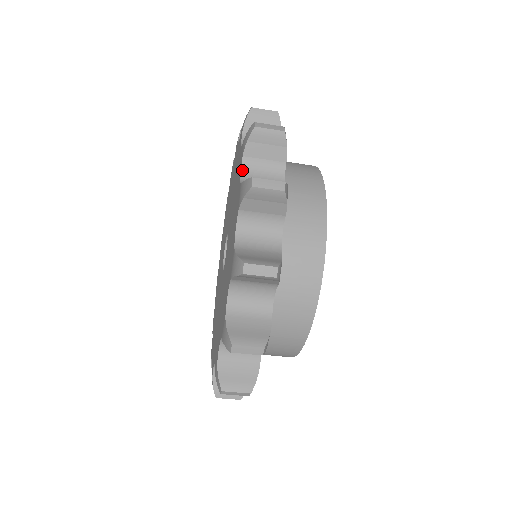
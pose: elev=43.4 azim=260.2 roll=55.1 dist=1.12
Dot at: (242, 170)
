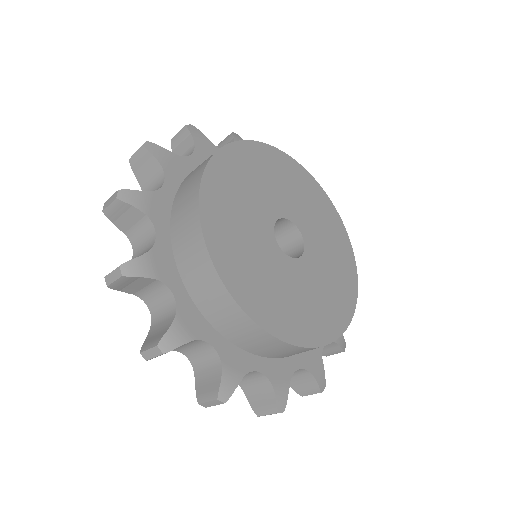
Dot at: (180, 352)
